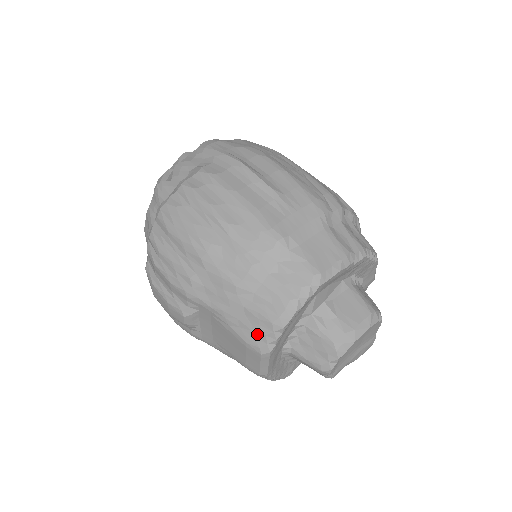
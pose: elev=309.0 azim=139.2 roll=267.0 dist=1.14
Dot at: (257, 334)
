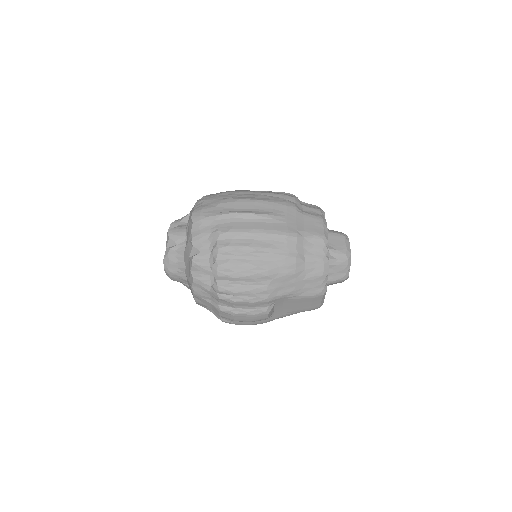
Dot at: (317, 287)
